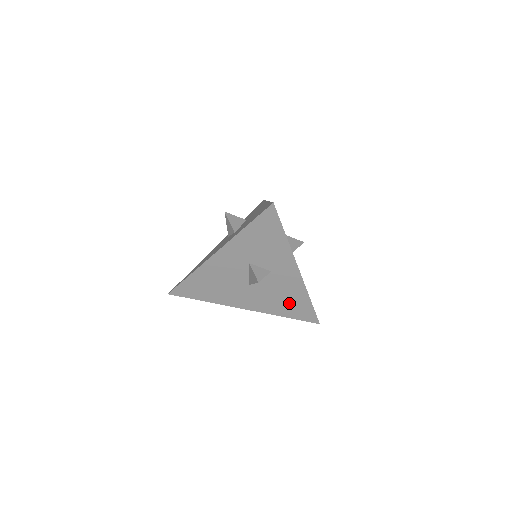
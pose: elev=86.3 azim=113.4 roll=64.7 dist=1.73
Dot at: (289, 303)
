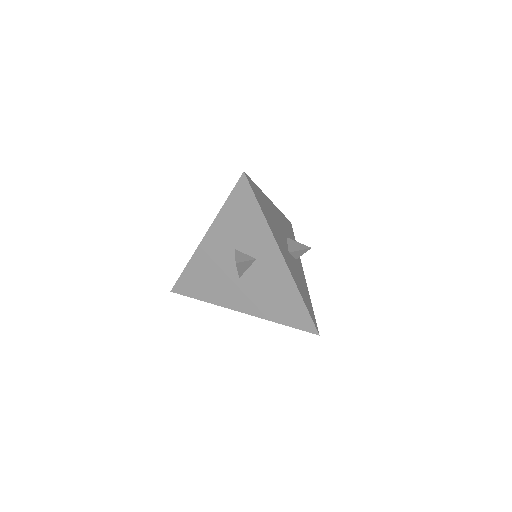
Dot at: (282, 303)
